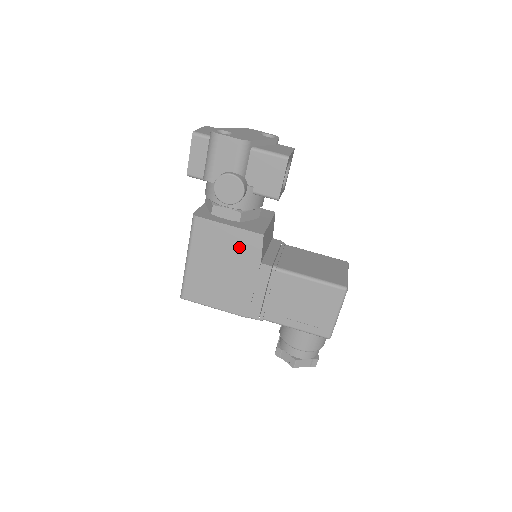
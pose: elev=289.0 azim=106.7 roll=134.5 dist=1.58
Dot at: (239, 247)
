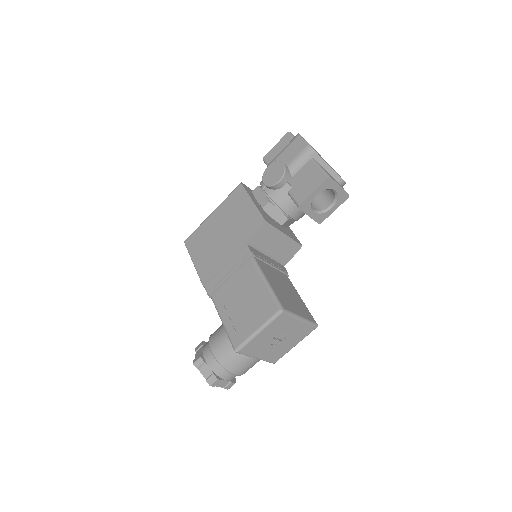
Dot at: (245, 222)
